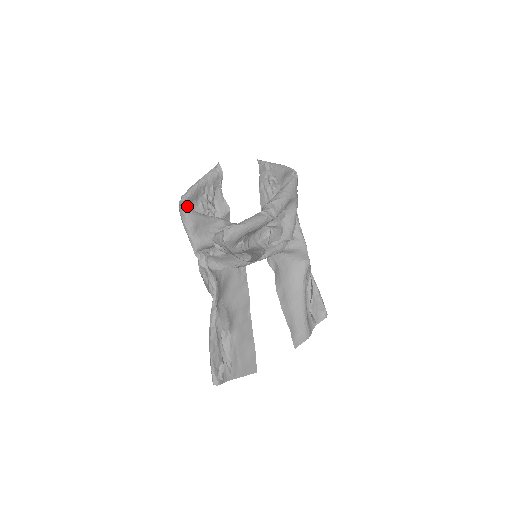
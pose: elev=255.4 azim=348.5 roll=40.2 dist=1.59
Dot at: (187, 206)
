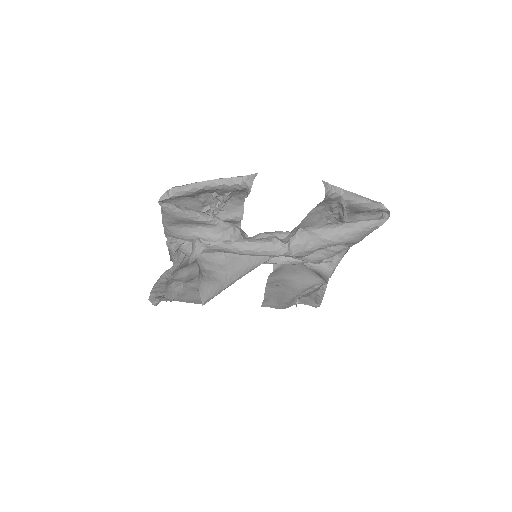
Dot at: occluded
